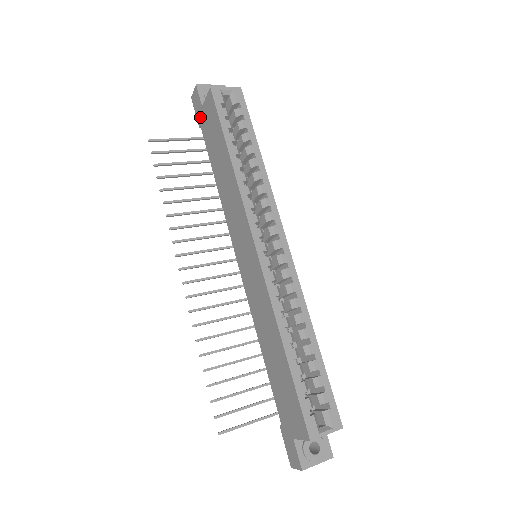
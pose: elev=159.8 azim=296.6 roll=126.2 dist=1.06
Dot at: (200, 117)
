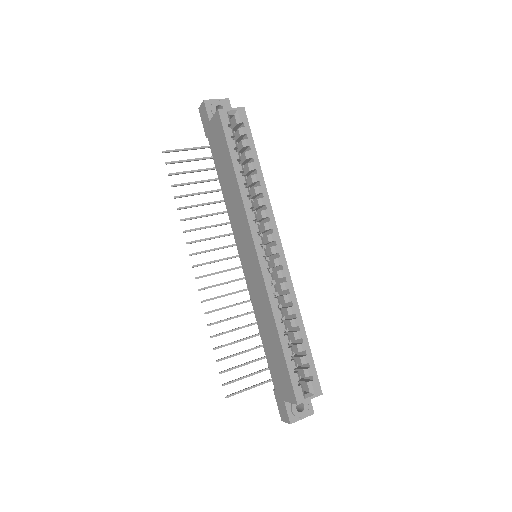
Dot at: (207, 129)
